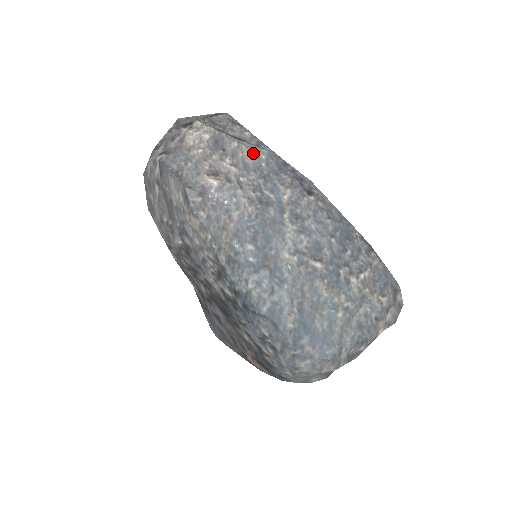
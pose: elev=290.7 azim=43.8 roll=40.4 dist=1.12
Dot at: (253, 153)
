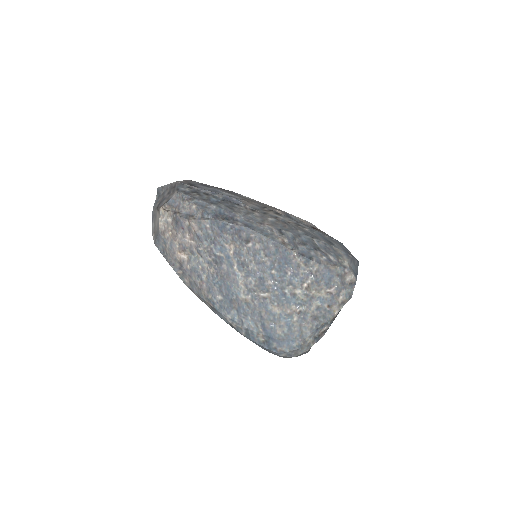
Dot at: (201, 226)
